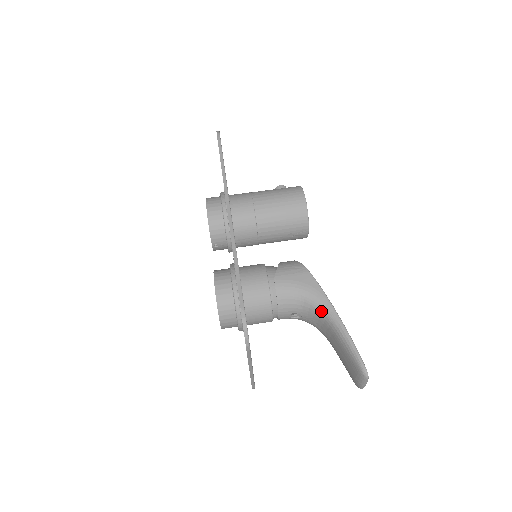
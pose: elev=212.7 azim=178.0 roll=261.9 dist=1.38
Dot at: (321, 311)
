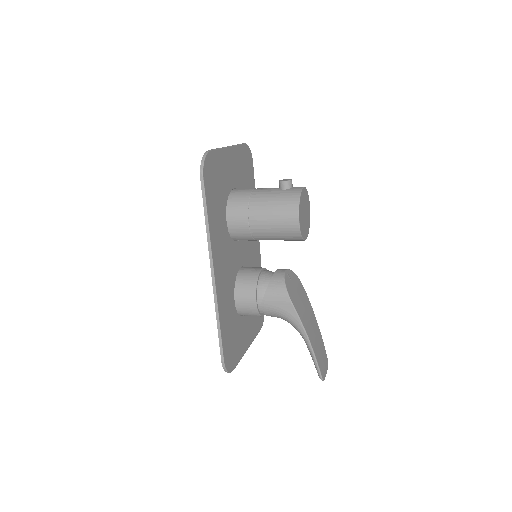
Dot at: occluded
